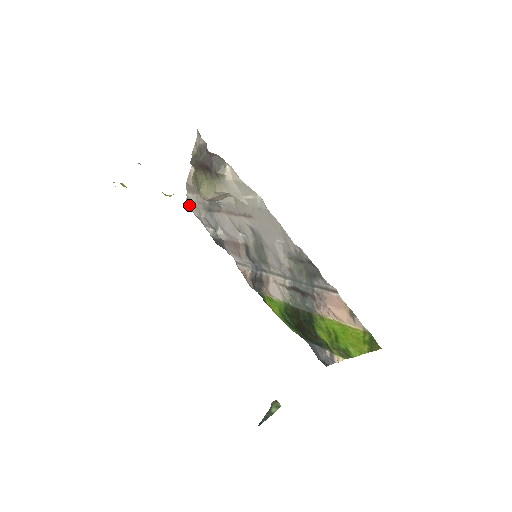
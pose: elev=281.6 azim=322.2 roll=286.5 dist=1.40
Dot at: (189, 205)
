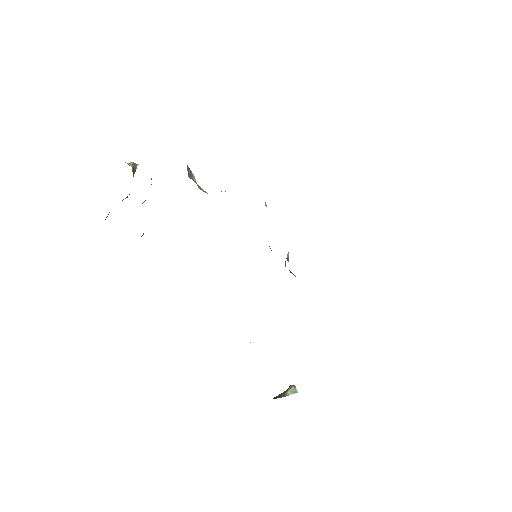
Dot at: occluded
